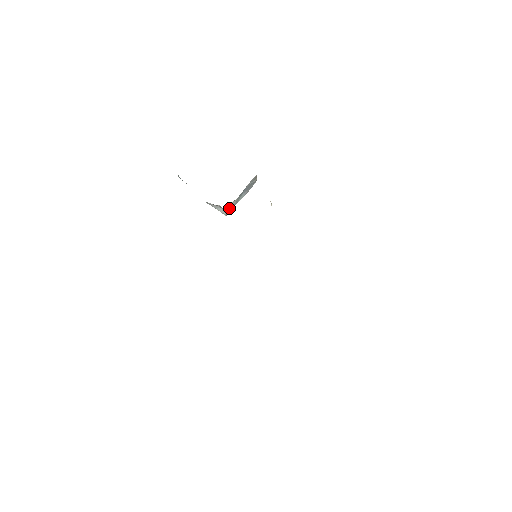
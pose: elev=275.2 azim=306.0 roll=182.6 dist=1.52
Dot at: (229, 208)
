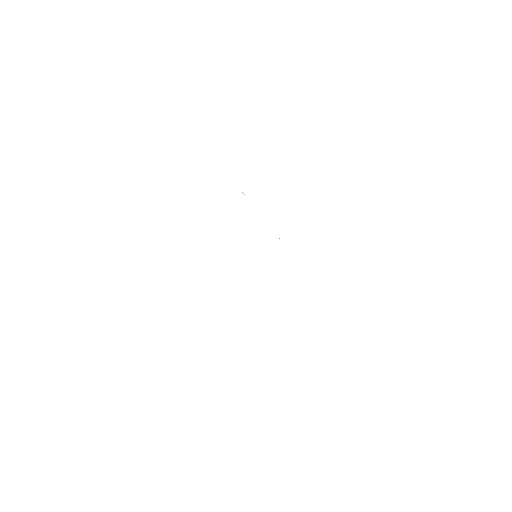
Dot at: occluded
